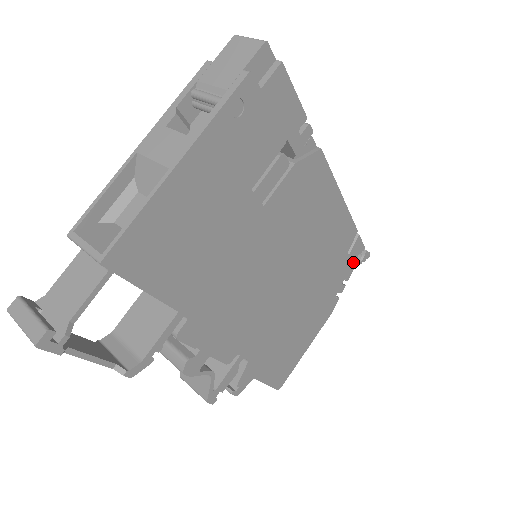
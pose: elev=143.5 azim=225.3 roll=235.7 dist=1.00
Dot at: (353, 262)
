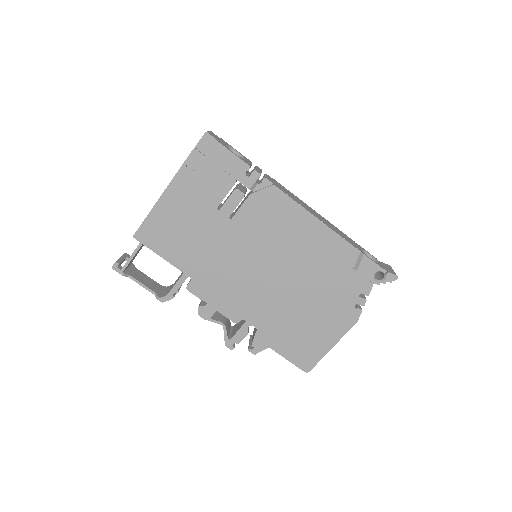
Dot at: (369, 279)
